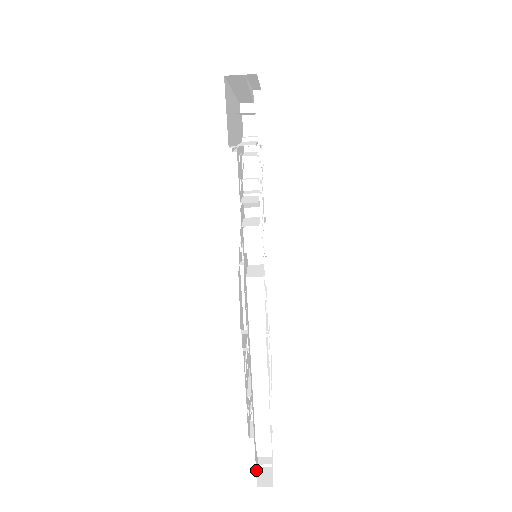
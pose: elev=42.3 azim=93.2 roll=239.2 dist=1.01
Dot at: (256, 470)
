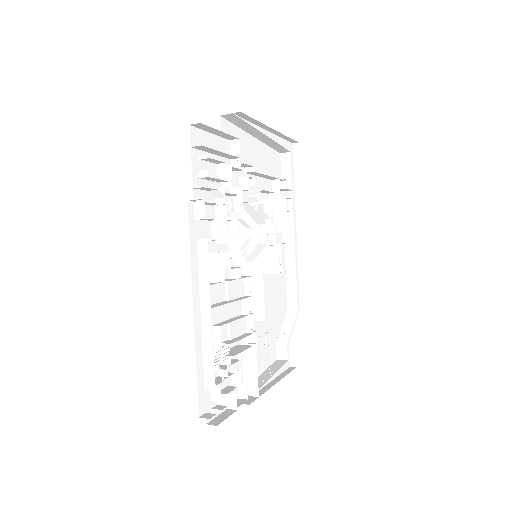
Dot at: (201, 403)
